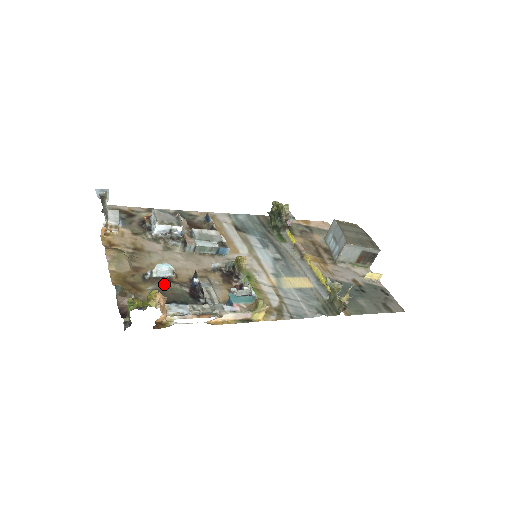
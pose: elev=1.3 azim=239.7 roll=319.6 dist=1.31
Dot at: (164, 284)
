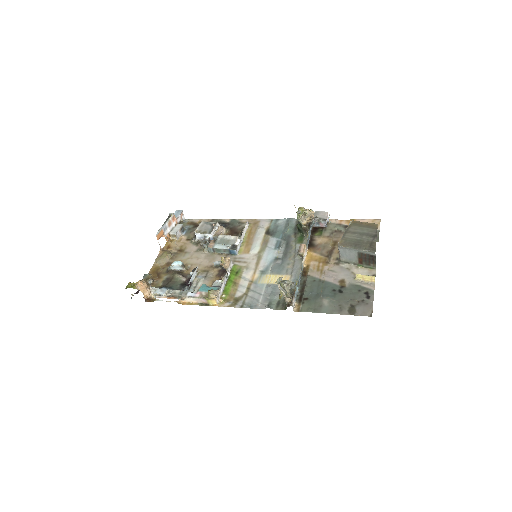
Dot at: (173, 275)
